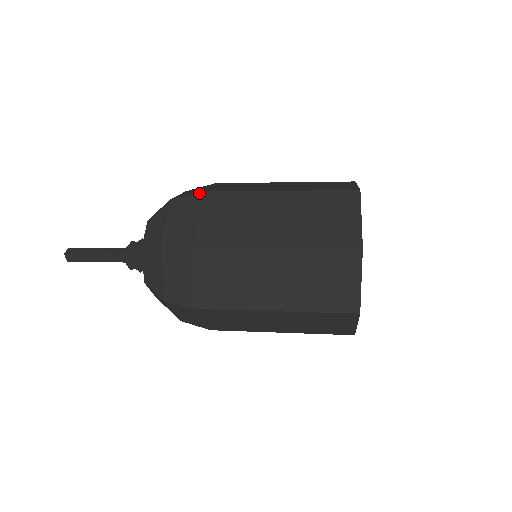
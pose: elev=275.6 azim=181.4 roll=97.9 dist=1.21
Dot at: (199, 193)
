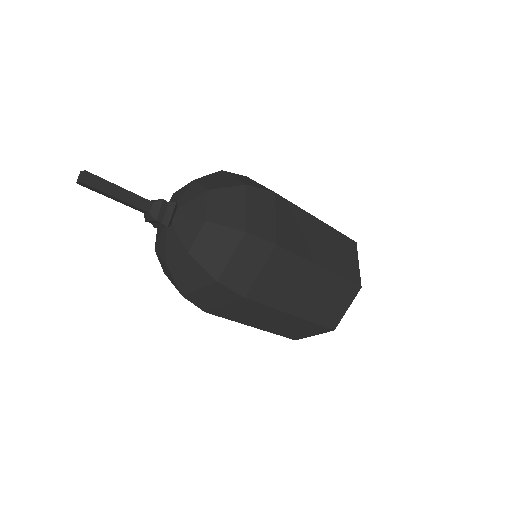
Dot at: (274, 245)
